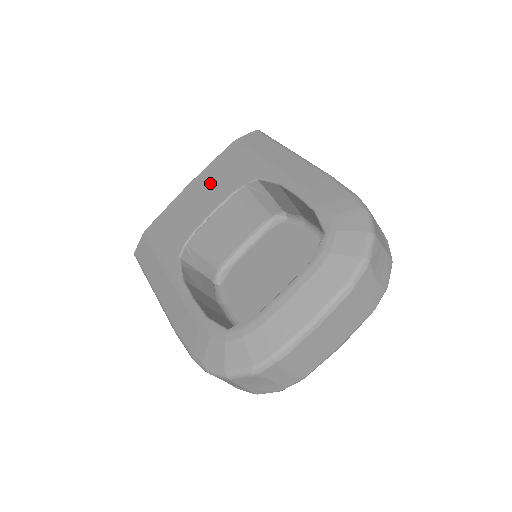
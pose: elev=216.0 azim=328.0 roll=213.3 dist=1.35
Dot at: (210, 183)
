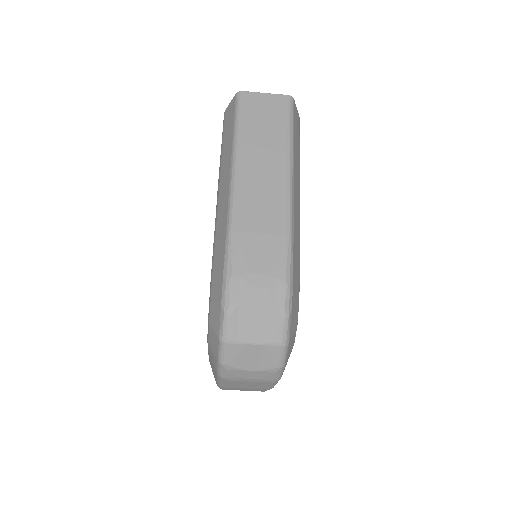
Dot at: occluded
